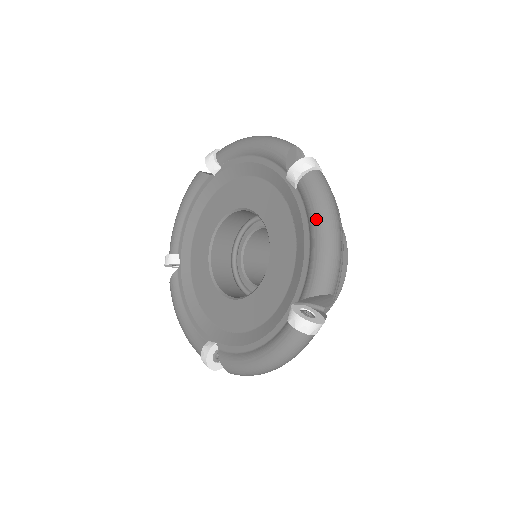
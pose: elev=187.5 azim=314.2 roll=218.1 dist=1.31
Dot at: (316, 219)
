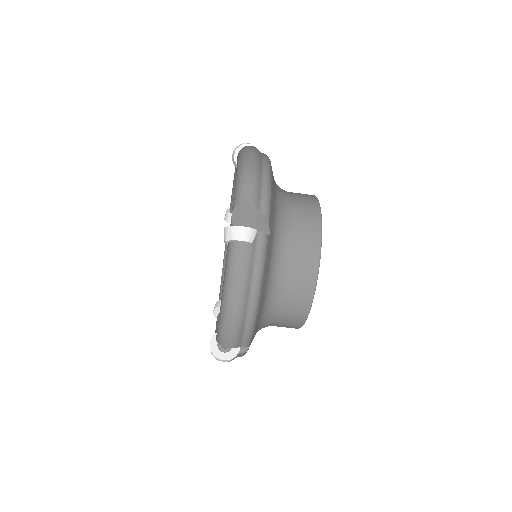
Dot at: (237, 164)
